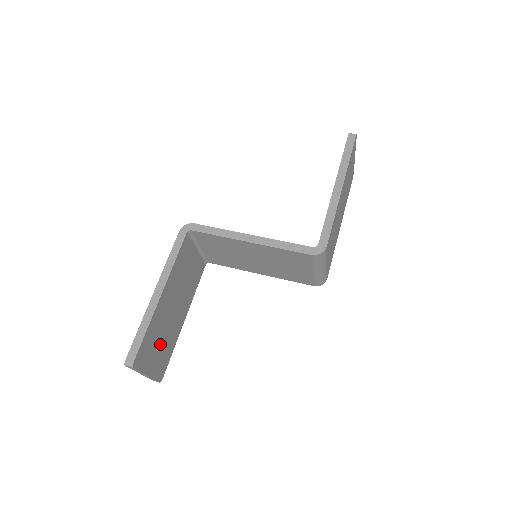
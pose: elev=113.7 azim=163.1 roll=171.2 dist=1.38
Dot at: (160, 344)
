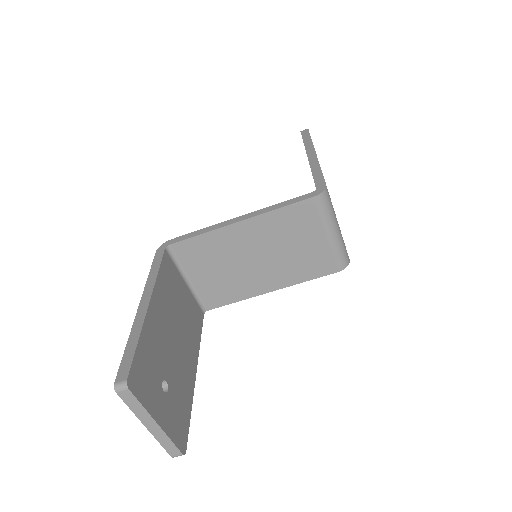
Dot at: (166, 383)
